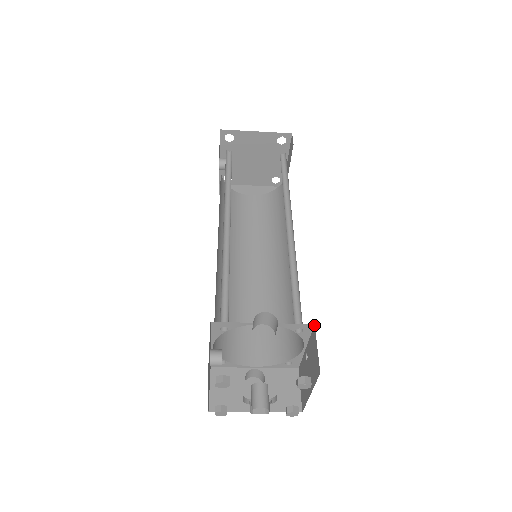
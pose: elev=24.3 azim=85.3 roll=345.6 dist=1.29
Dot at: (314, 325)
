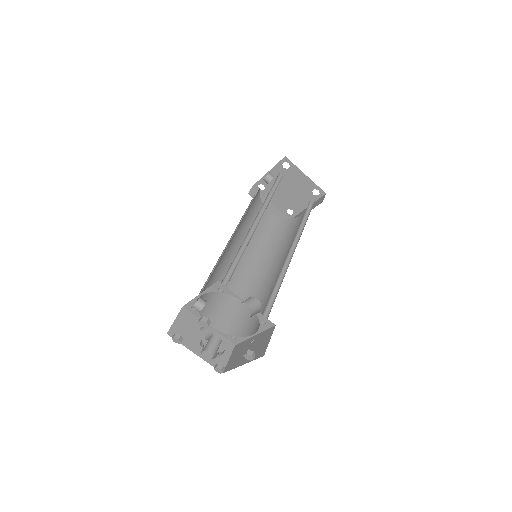
Dot at: (275, 325)
